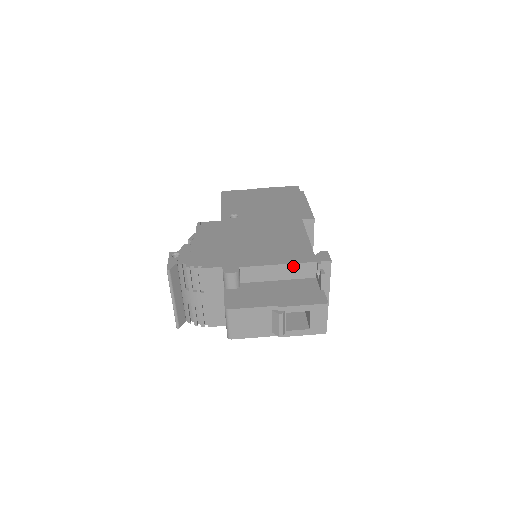
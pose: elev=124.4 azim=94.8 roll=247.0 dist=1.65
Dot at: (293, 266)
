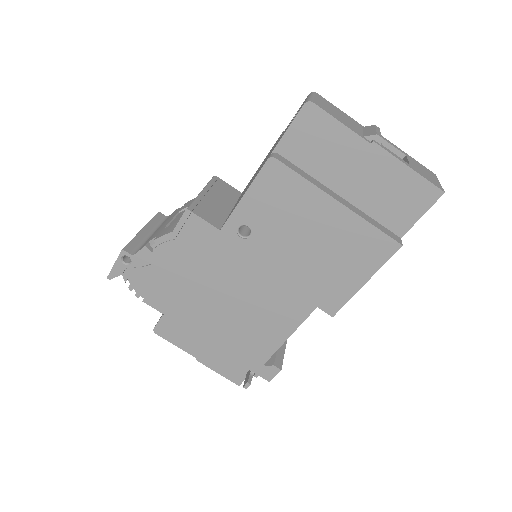
Dot at: (233, 357)
